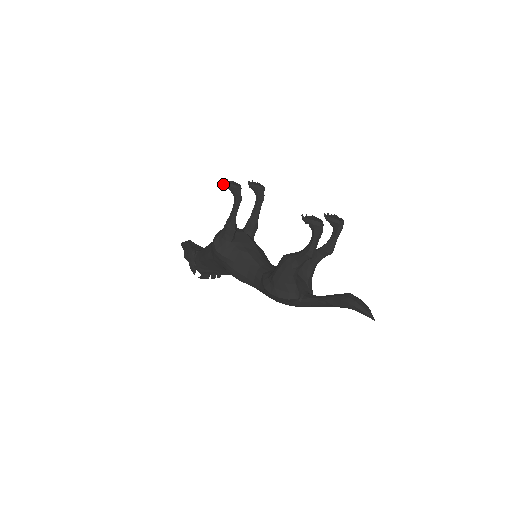
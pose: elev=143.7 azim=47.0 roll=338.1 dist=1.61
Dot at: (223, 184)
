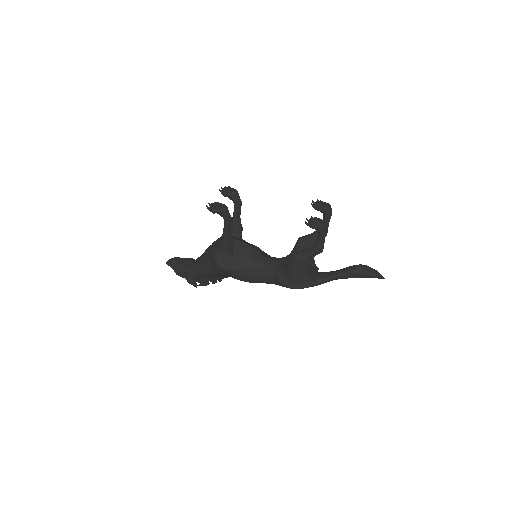
Dot at: (210, 211)
